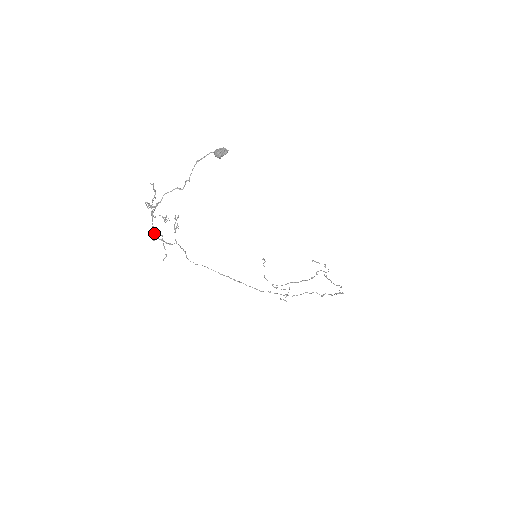
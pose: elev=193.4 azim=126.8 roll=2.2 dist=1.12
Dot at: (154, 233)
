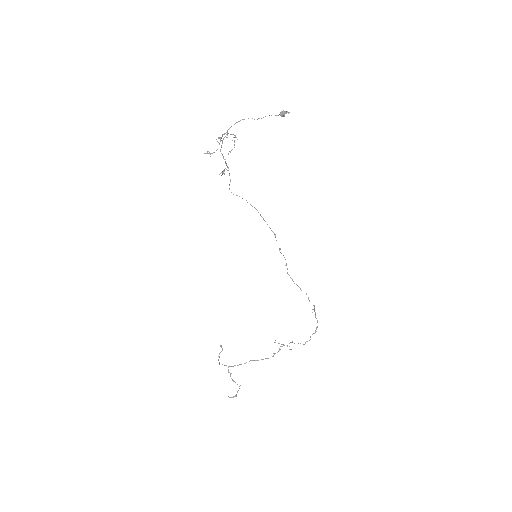
Dot at: (227, 137)
